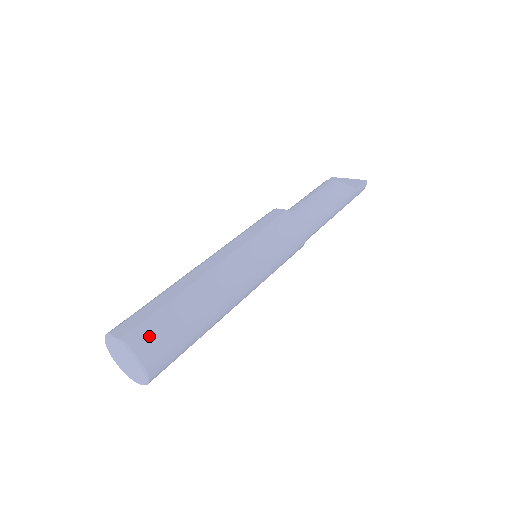
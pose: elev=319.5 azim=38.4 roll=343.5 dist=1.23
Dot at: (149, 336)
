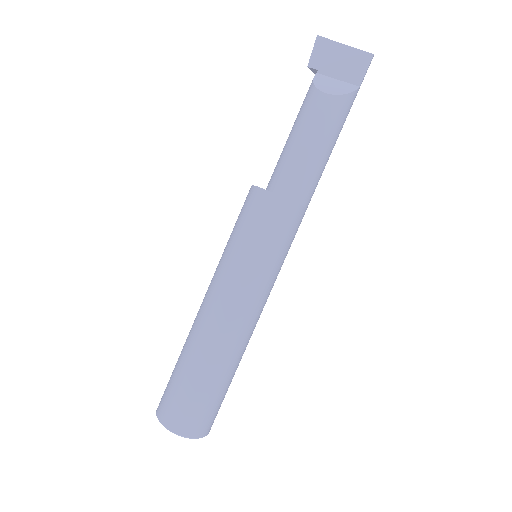
Dot at: (200, 421)
